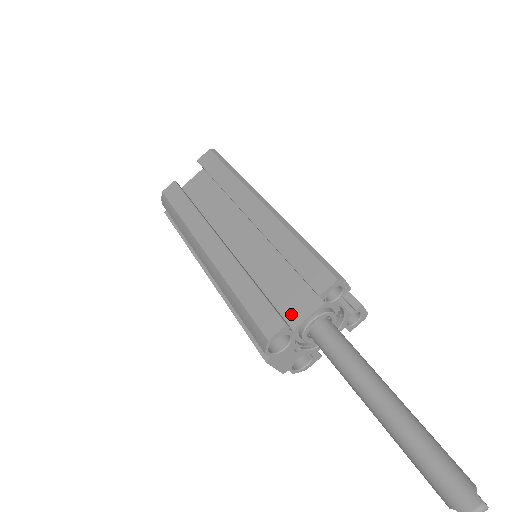
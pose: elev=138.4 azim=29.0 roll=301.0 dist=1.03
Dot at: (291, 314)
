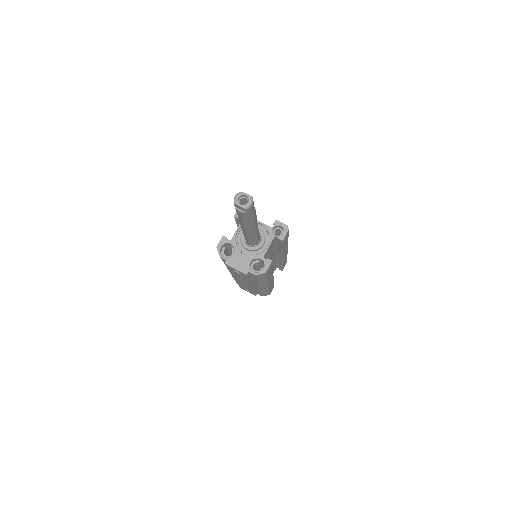
Dot at: occluded
